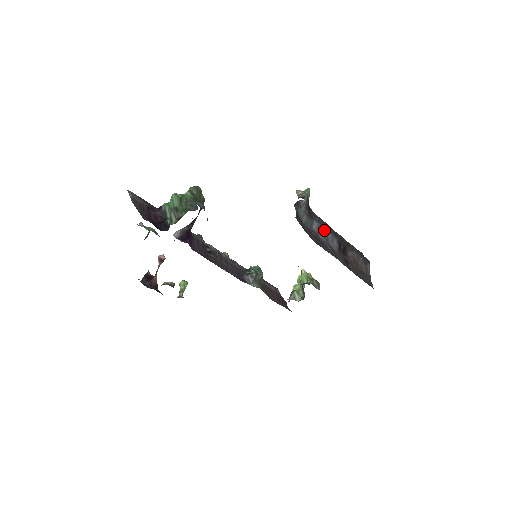
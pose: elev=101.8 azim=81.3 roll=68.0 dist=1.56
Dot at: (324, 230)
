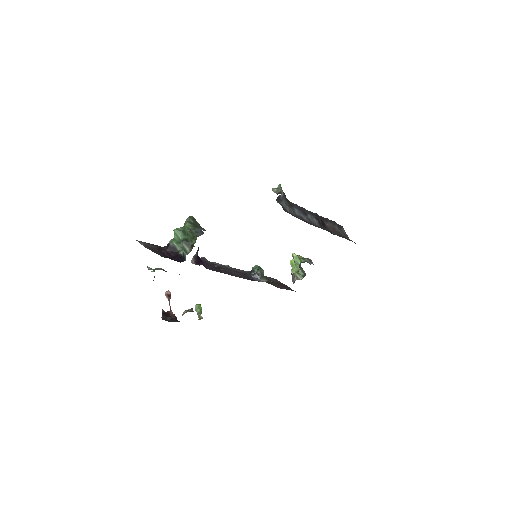
Dot at: (303, 213)
